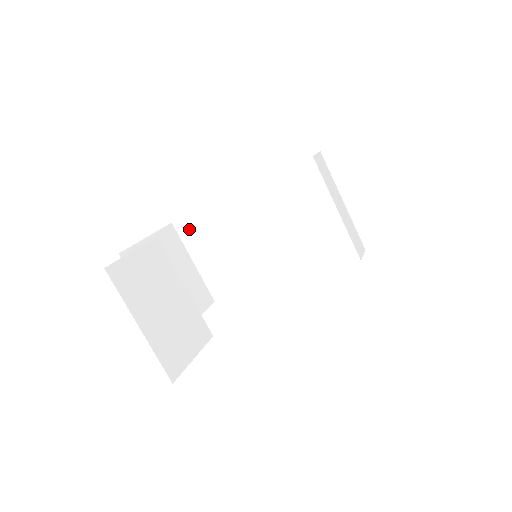
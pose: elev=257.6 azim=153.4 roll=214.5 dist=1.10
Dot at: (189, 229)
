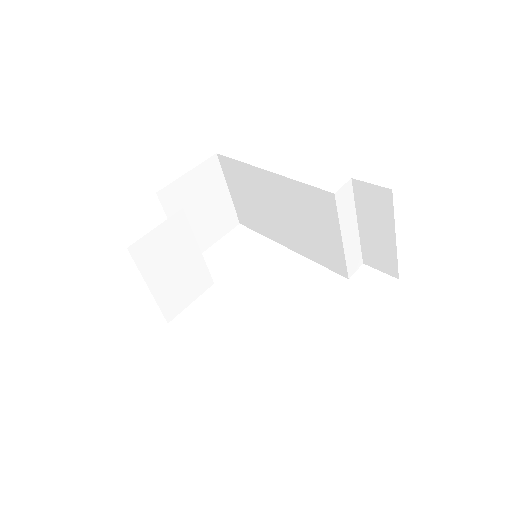
Dot at: (229, 167)
